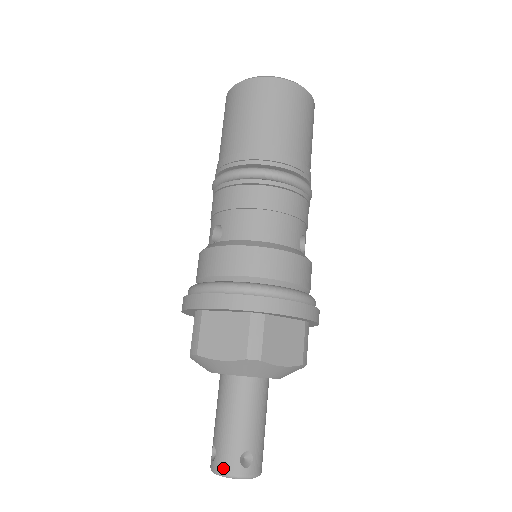
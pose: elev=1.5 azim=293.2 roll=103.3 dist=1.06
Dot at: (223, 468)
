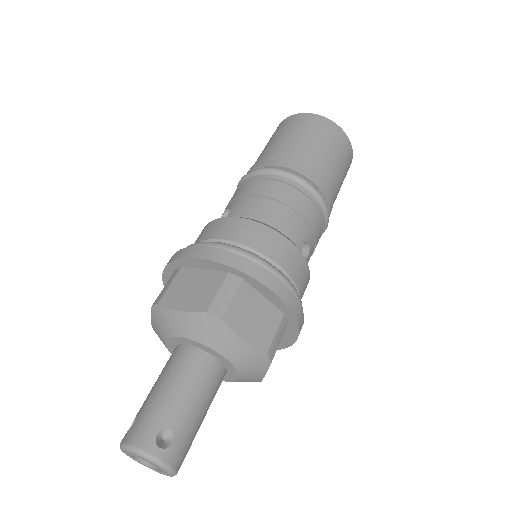
Dot at: (134, 439)
